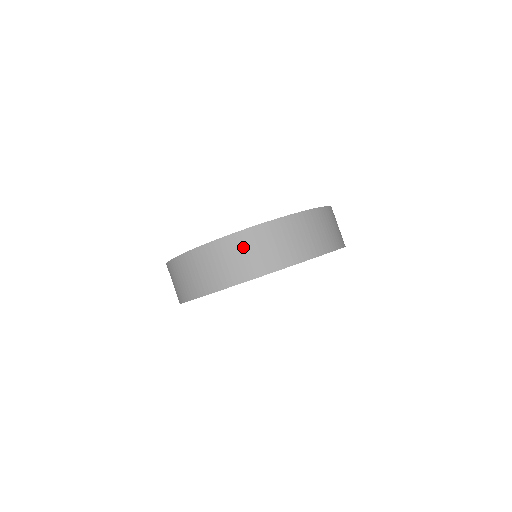
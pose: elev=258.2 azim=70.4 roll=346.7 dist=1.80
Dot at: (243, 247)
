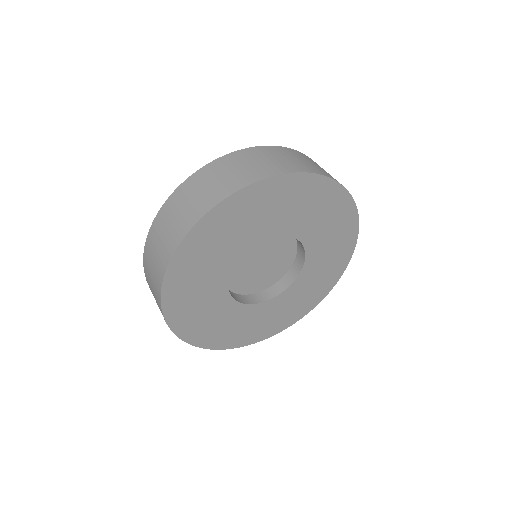
Dot at: (218, 171)
